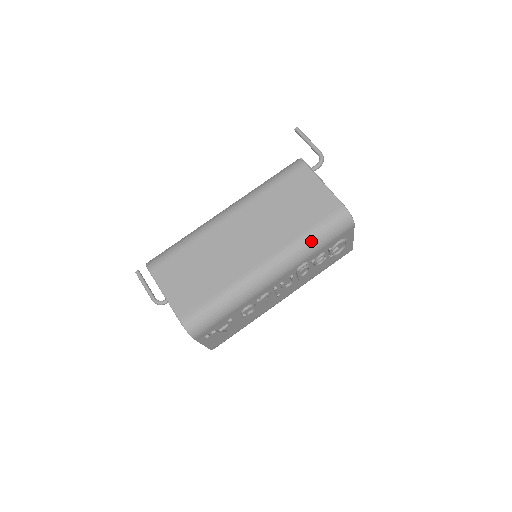
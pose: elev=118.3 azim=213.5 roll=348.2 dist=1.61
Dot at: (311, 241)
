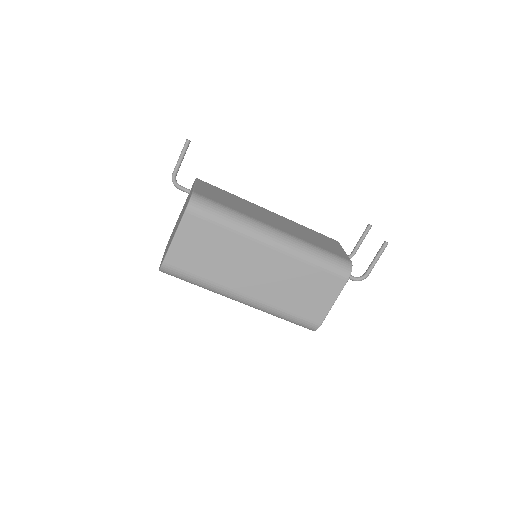
Dot at: (281, 316)
